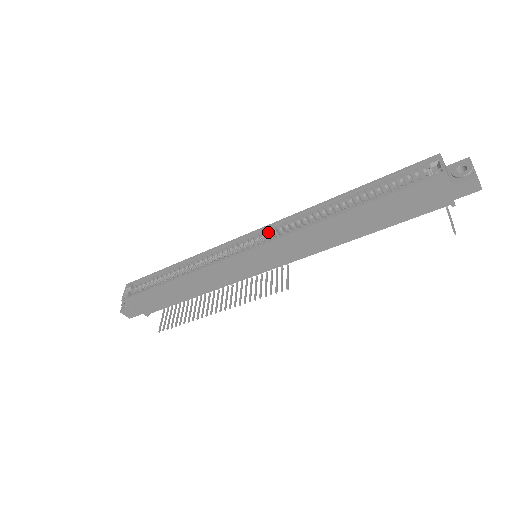
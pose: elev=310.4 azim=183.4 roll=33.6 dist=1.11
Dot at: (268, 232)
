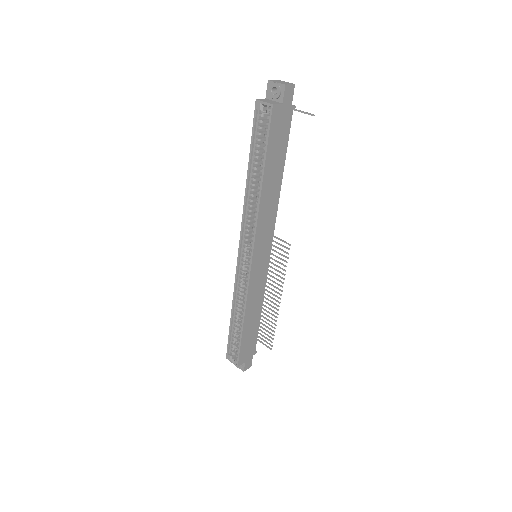
Dot at: (245, 240)
